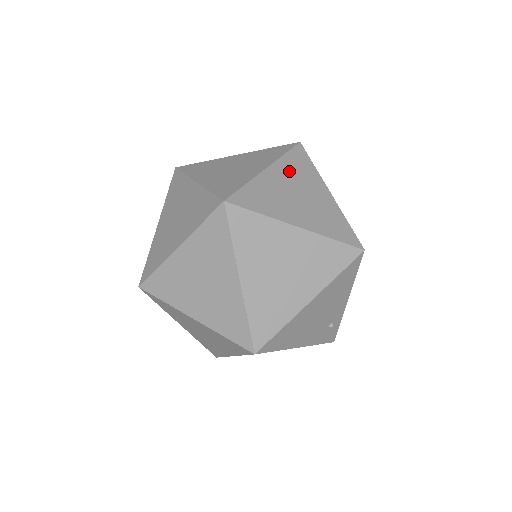
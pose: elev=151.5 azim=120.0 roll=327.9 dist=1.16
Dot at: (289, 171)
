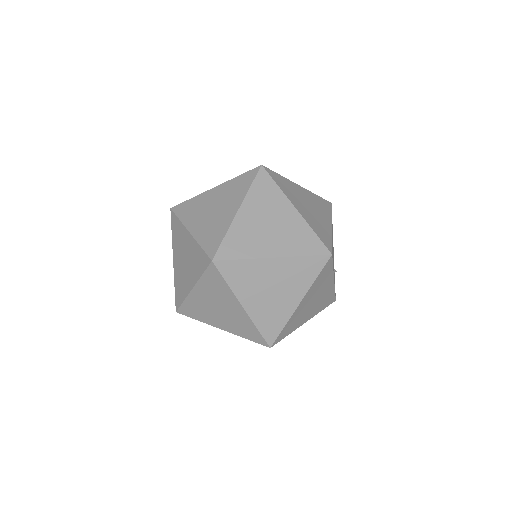
Dot at: occluded
